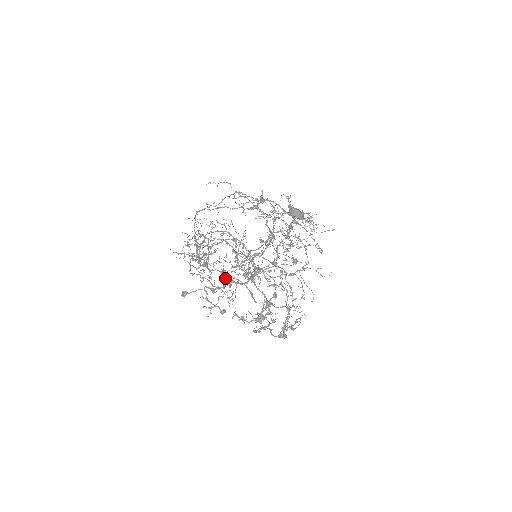
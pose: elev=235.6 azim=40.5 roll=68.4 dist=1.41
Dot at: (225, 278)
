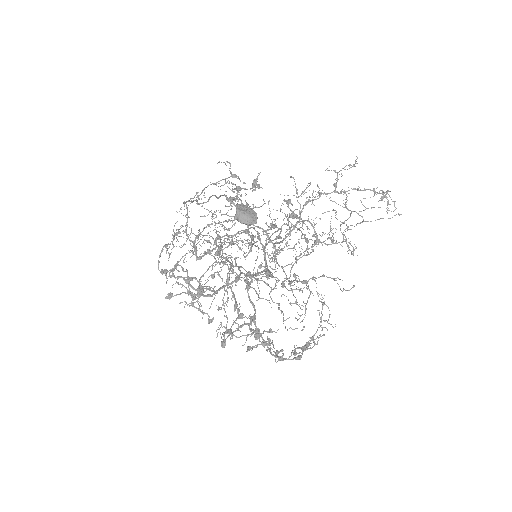
Dot at: occluded
